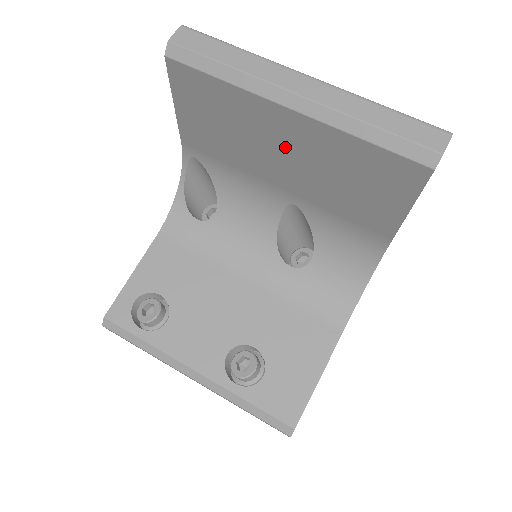
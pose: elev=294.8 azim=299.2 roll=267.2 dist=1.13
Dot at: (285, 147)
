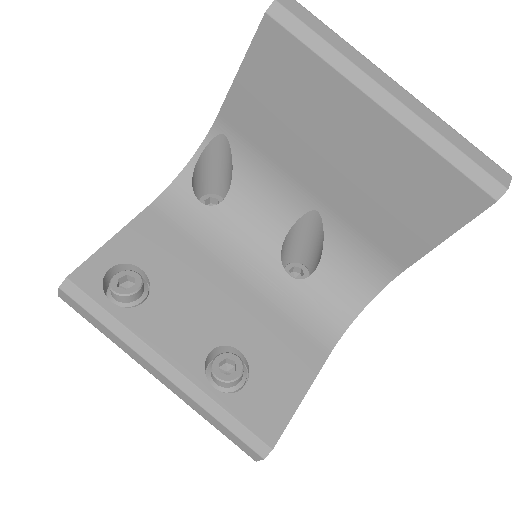
Dot at: (348, 146)
